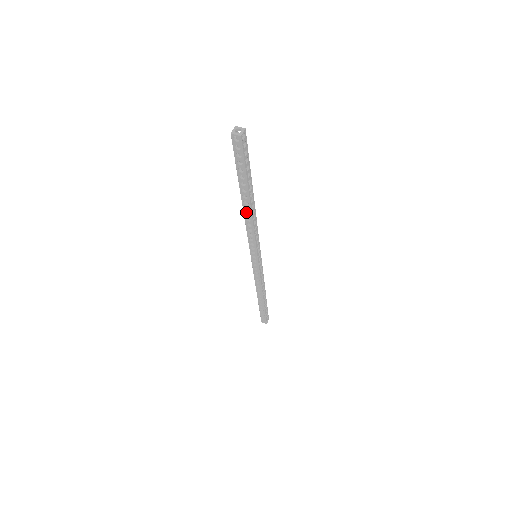
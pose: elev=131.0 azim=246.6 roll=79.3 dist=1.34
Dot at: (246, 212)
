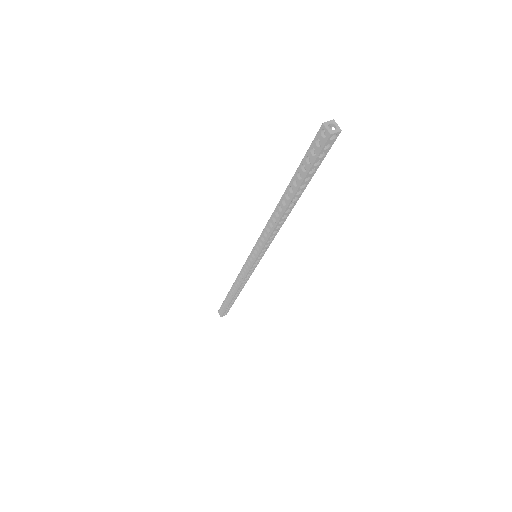
Dot at: (277, 211)
